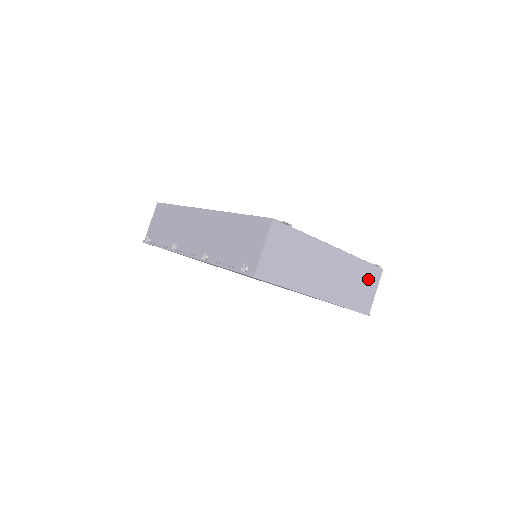
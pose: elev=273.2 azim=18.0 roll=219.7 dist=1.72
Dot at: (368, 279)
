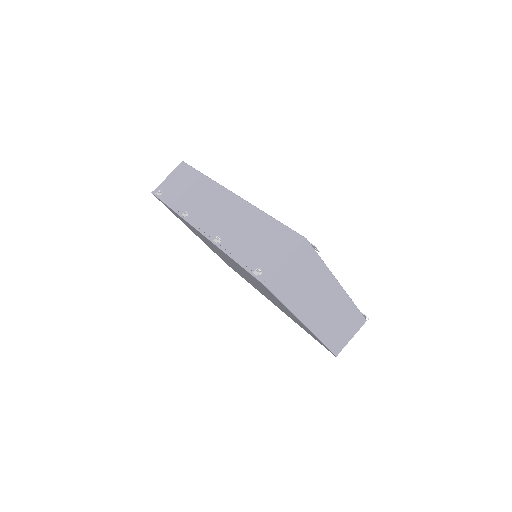
Dot at: (351, 324)
